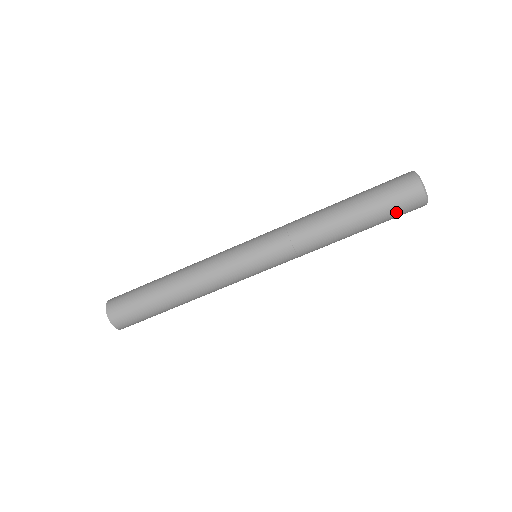
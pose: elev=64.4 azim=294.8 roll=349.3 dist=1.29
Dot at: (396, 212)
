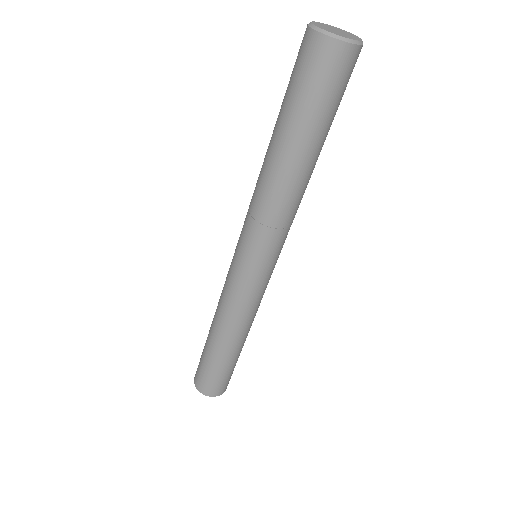
Dot at: (328, 93)
